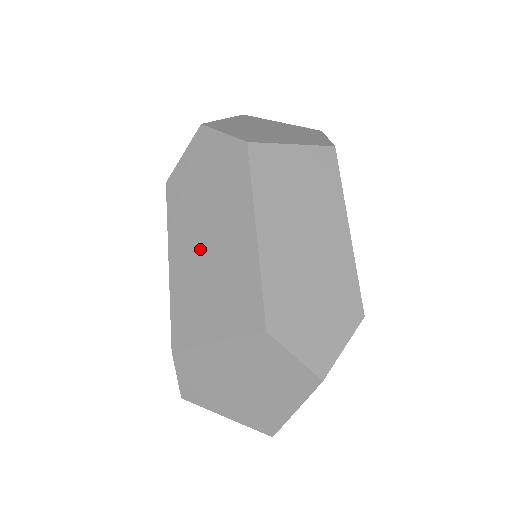
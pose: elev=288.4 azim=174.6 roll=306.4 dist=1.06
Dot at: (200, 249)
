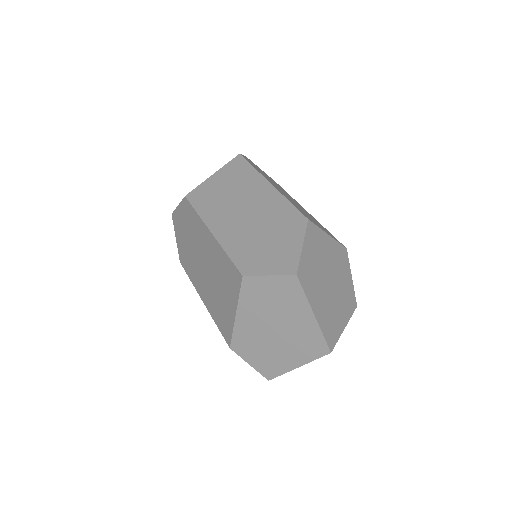
Dot at: (205, 275)
